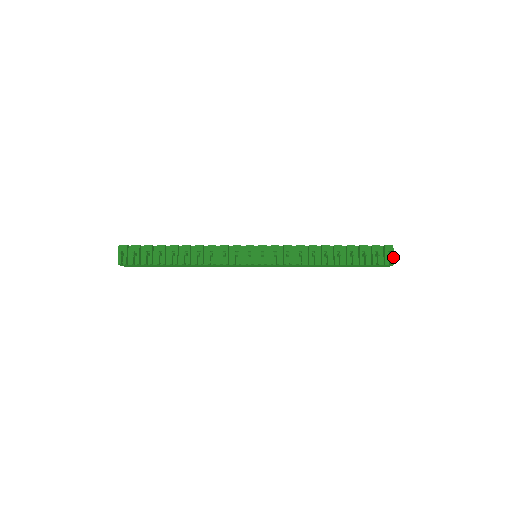
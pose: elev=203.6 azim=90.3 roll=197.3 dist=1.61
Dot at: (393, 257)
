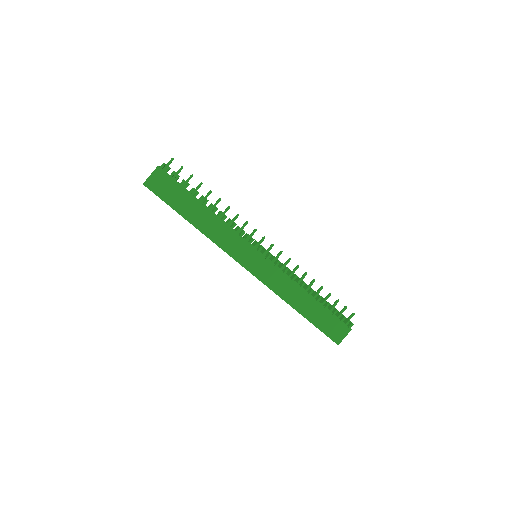
Dot at: occluded
